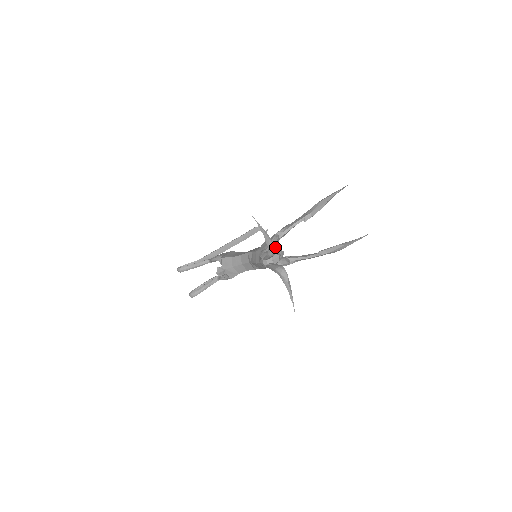
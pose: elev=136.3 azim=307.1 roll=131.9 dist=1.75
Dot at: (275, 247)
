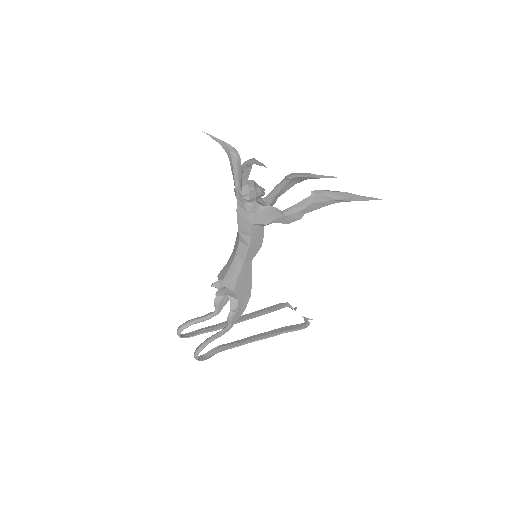
Dot at: (234, 149)
